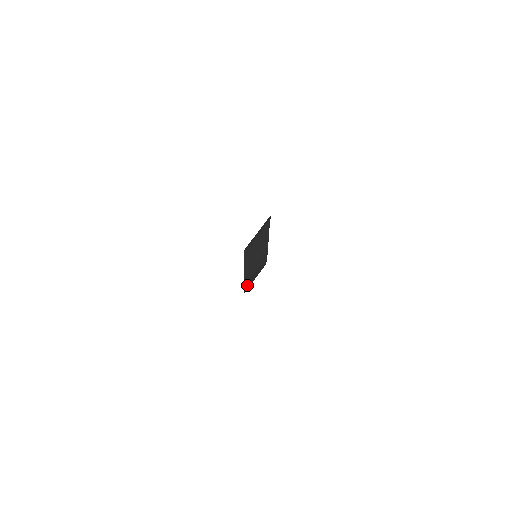
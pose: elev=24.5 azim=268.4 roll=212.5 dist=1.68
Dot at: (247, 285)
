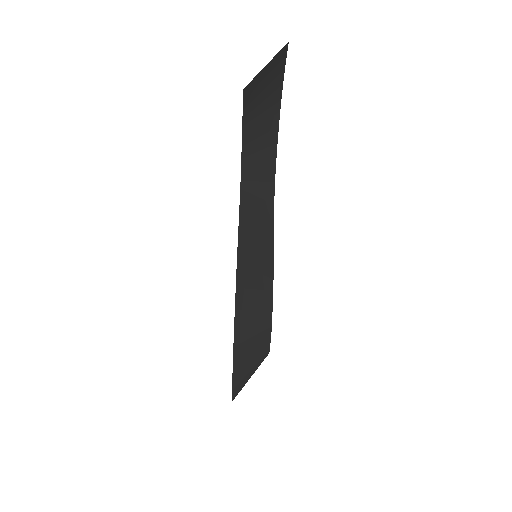
Dot at: (241, 296)
